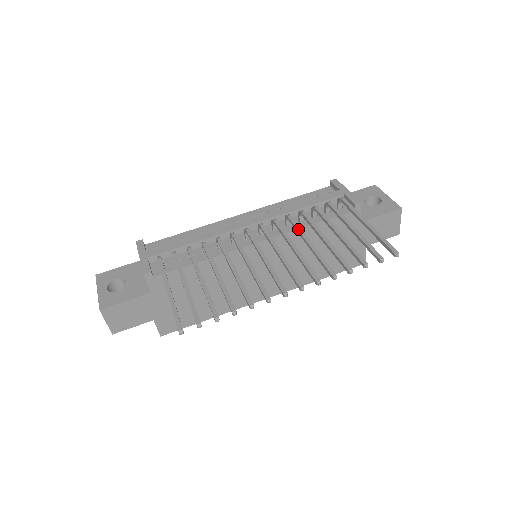
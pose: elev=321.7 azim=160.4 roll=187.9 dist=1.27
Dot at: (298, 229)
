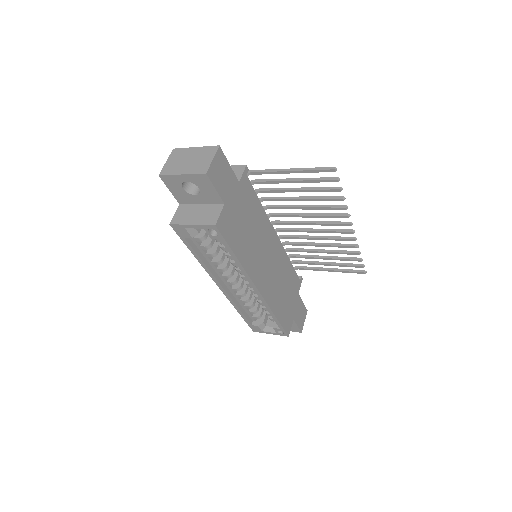
Dot at: (303, 242)
